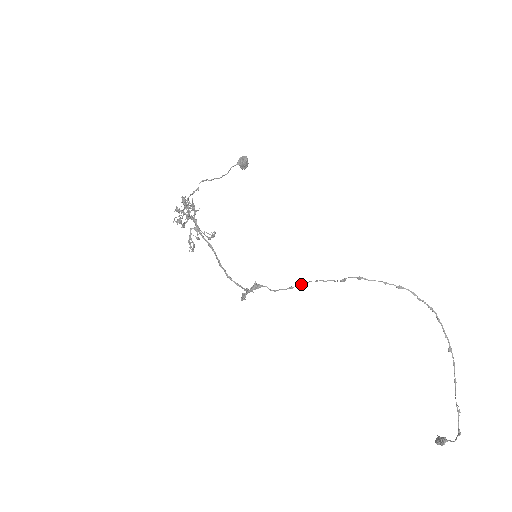
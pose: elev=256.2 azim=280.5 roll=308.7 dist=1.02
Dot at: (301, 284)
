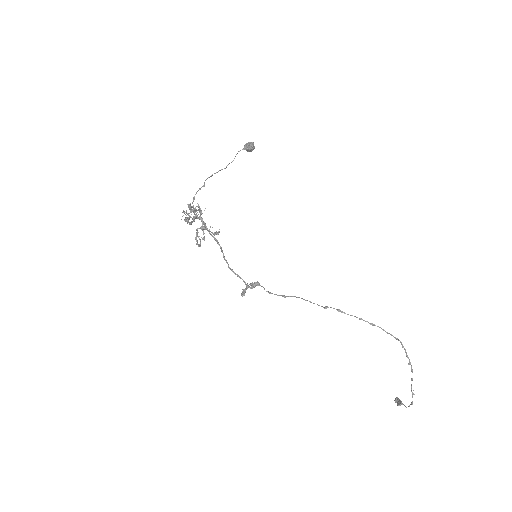
Dot at: (292, 296)
